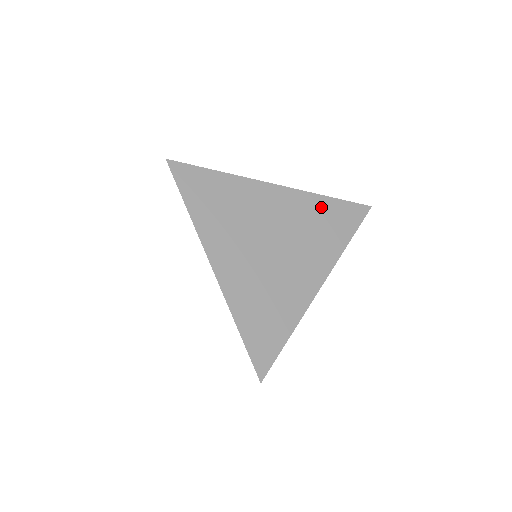
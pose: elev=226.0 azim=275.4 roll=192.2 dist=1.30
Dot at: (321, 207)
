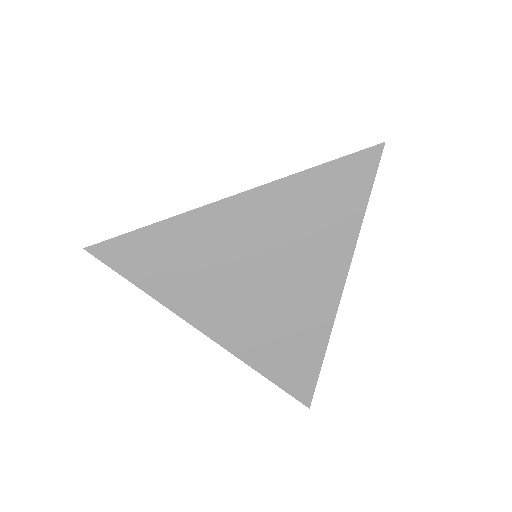
Dot at: (308, 189)
